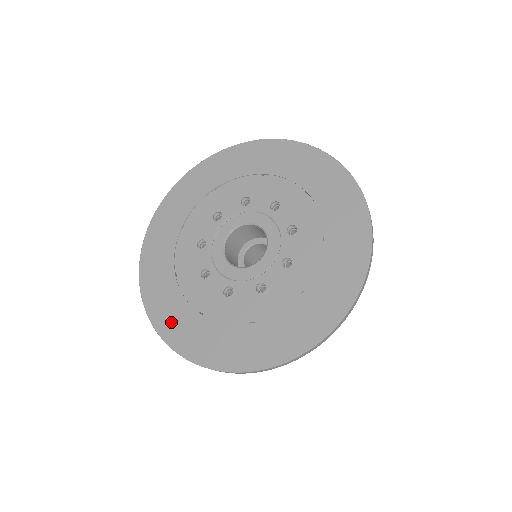
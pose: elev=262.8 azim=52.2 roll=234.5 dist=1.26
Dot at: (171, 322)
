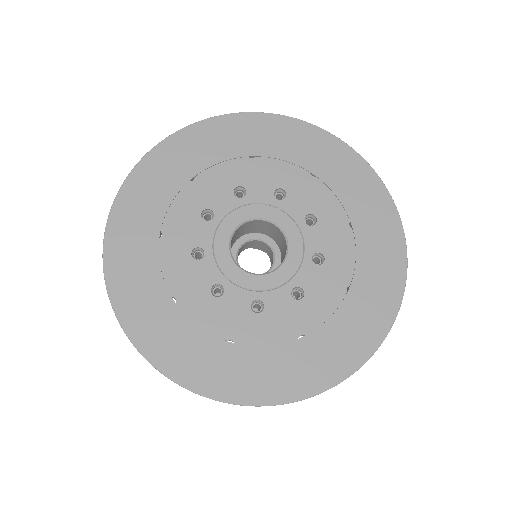
Dot at: (132, 291)
